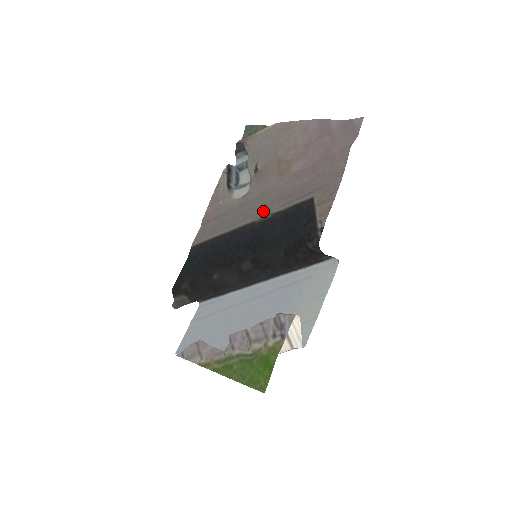
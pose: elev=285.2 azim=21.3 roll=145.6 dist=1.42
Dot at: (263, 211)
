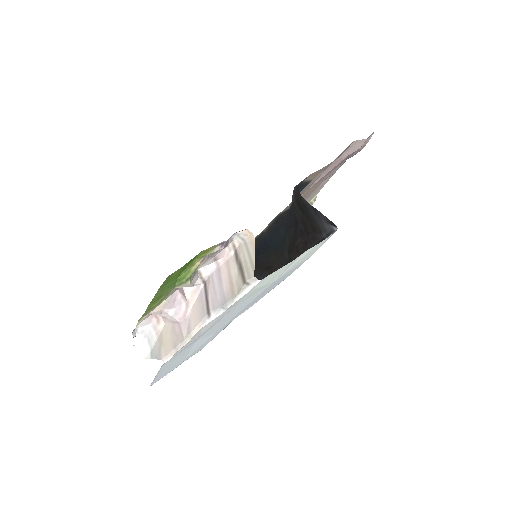
Dot at: occluded
